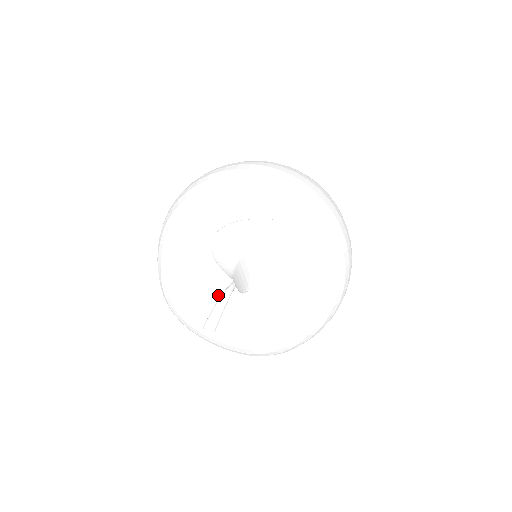
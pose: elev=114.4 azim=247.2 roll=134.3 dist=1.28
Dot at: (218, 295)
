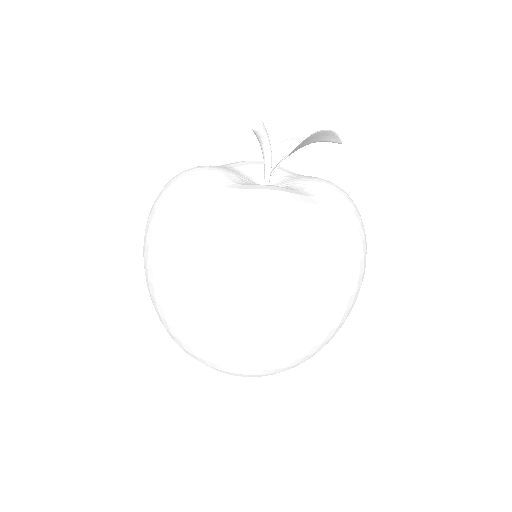
Dot at: (243, 179)
